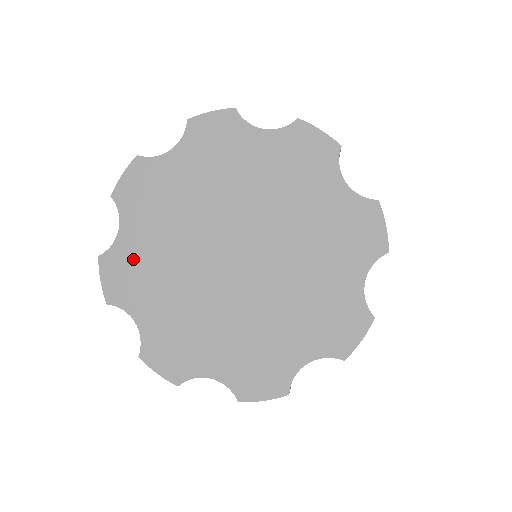
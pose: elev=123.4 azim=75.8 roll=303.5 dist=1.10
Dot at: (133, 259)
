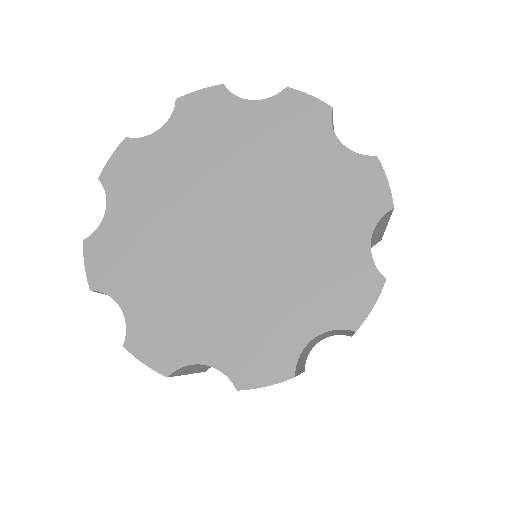
Dot at: (120, 240)
